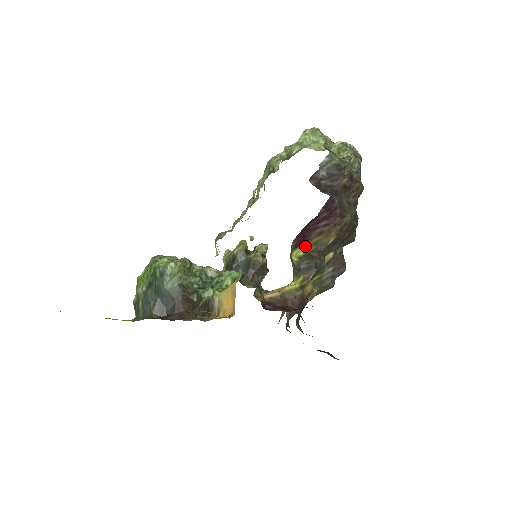
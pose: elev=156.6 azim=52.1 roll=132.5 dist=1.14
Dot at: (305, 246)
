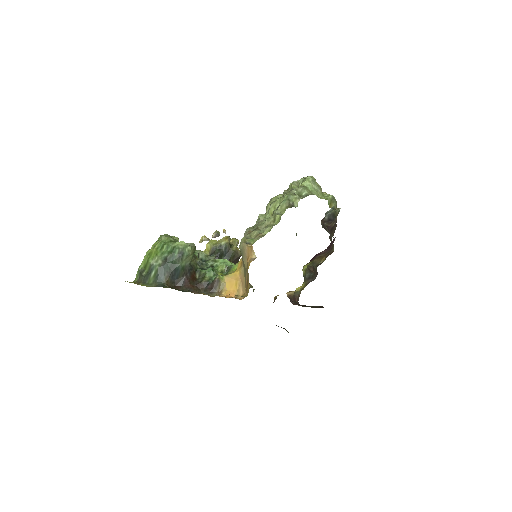
Dot at: (309, 263)
